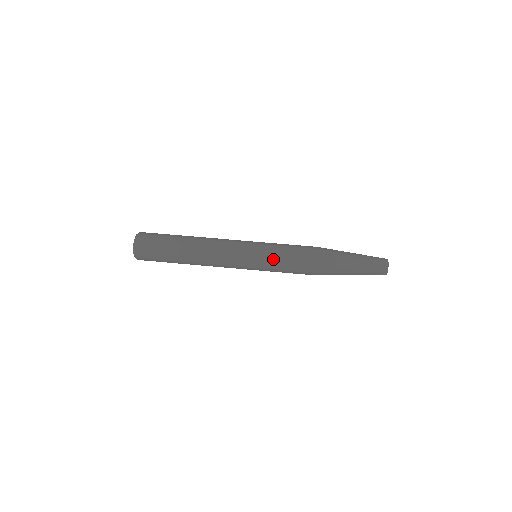
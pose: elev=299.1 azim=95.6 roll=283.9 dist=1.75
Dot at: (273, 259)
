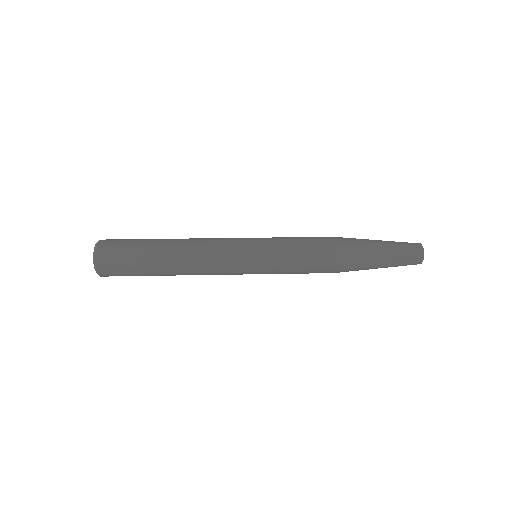
Dot at: (278, 238)
